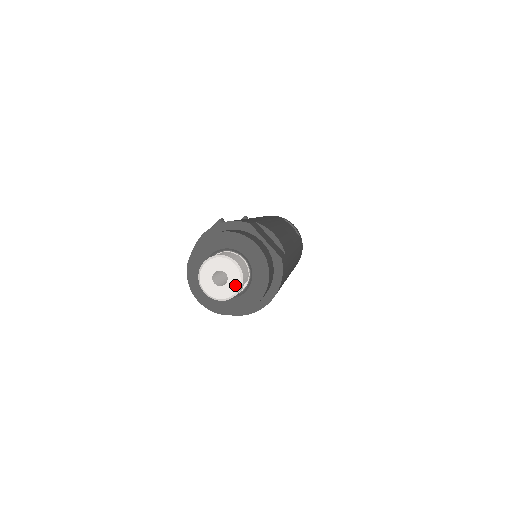
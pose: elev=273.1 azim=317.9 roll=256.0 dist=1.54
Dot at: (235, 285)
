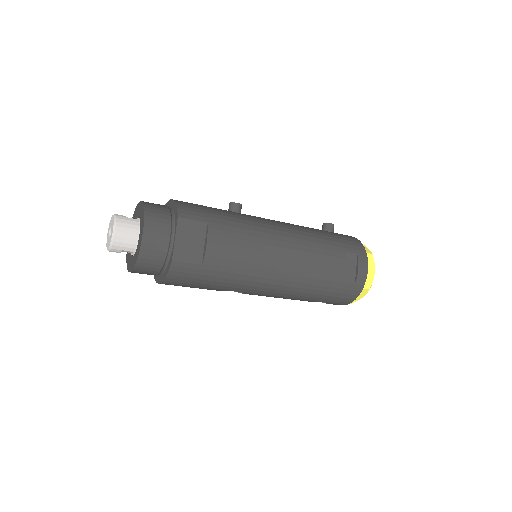
Dot at: (109, 244)
